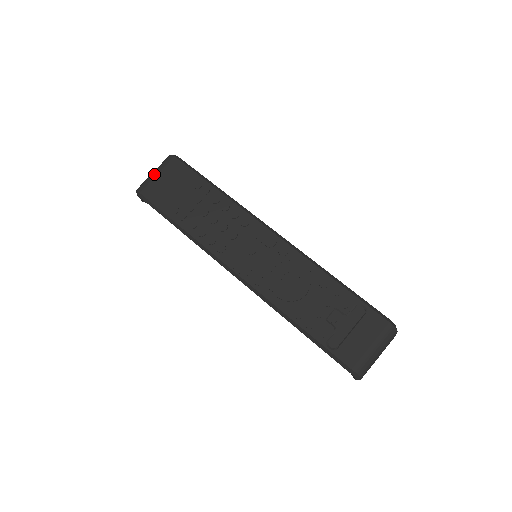
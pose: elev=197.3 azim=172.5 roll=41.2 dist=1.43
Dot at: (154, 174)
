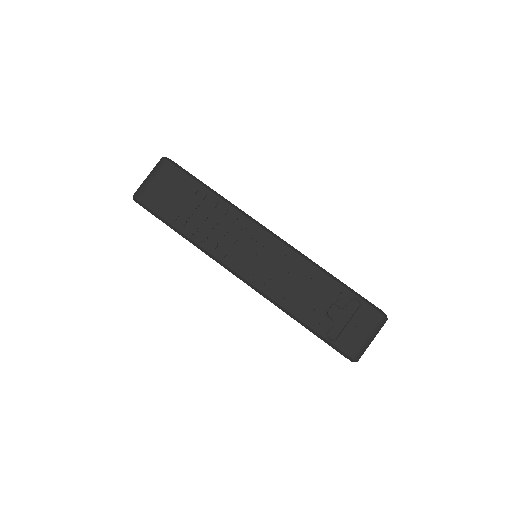
Dot at: (149, 179)
